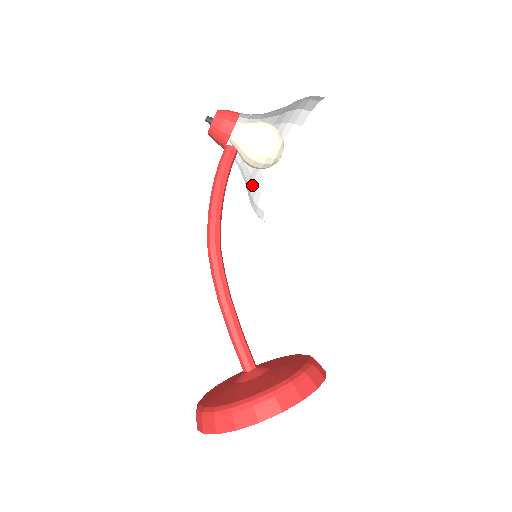
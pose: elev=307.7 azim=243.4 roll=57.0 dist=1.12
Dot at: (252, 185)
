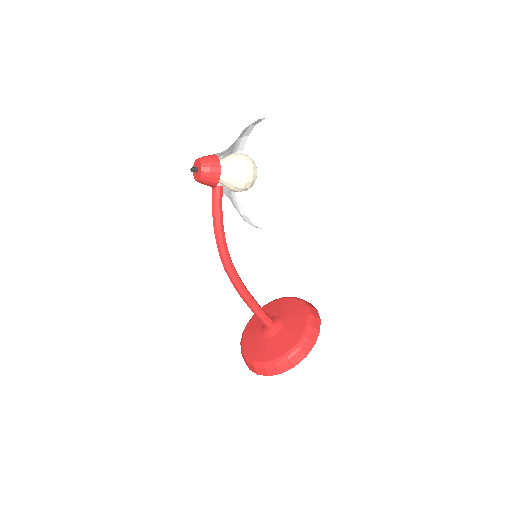
Dot at: occluded
